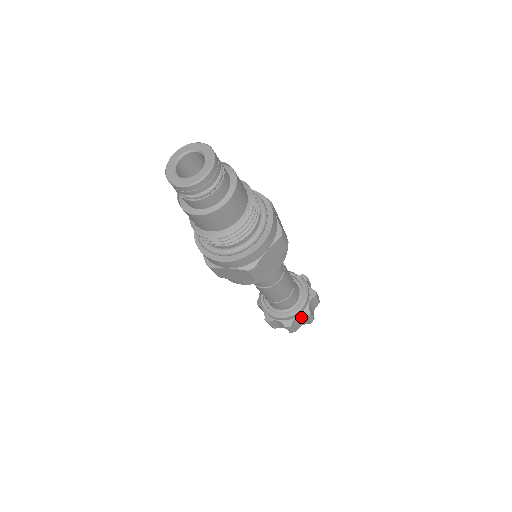
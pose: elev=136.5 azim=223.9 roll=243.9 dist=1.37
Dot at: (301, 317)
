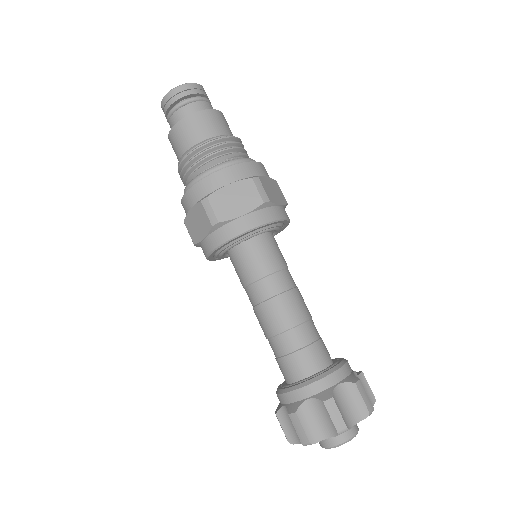
Dot at: (317, 402)
